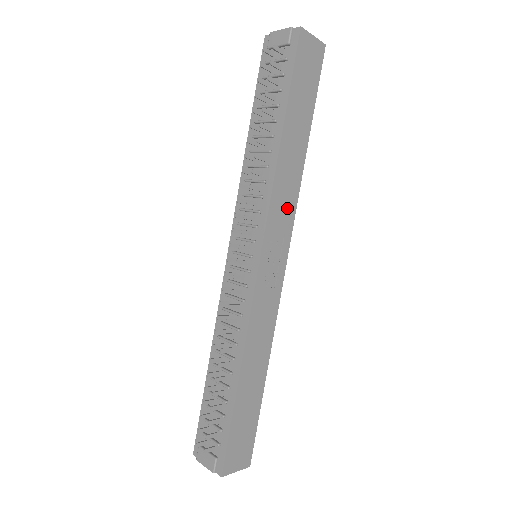
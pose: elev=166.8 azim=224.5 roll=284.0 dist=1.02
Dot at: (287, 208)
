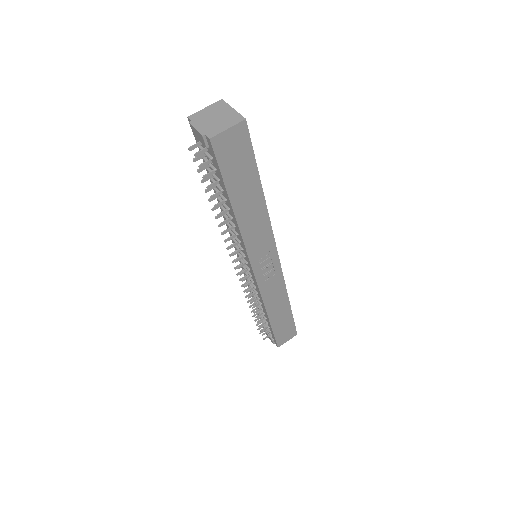
Dot at: (263, 238)
